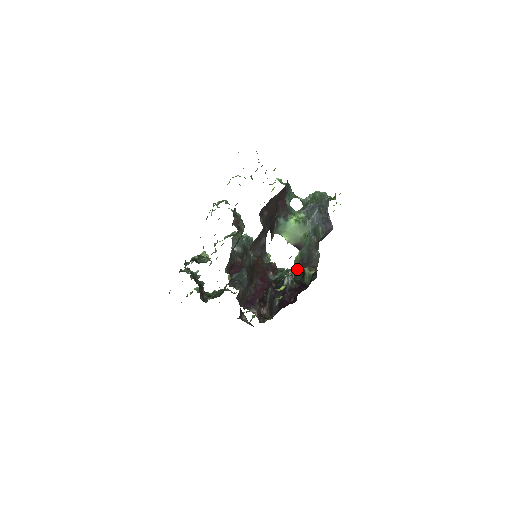
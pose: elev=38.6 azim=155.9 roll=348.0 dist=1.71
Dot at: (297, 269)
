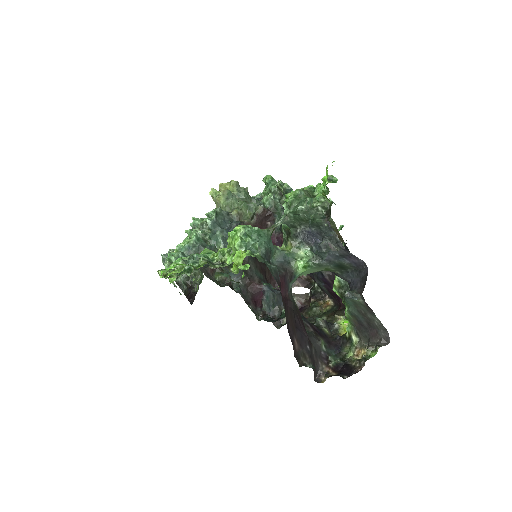
Dot at: (363, 337)
